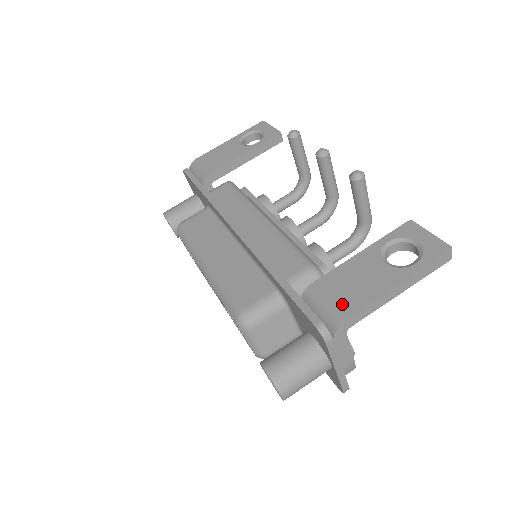
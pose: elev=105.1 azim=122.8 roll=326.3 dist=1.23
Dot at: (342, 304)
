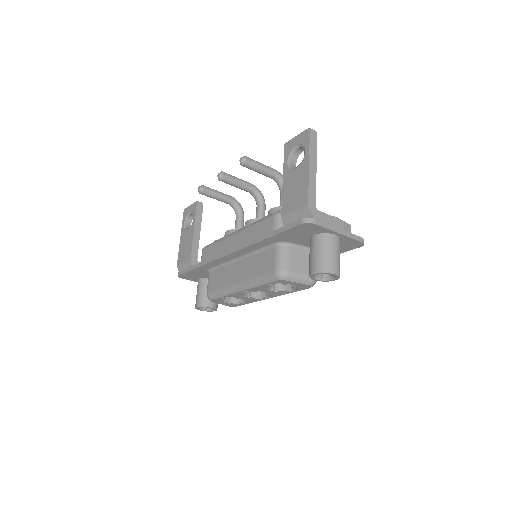
Dot at: (300, 203)
